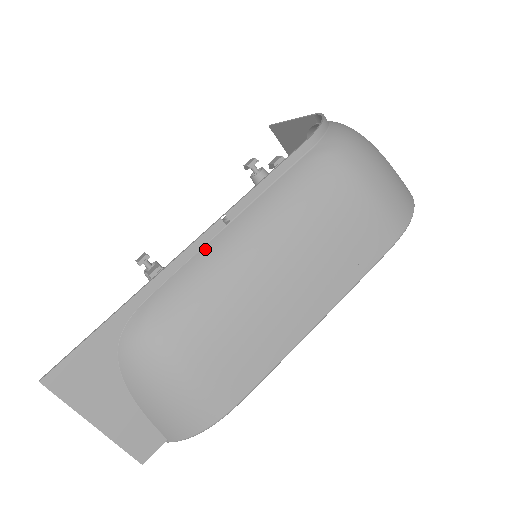
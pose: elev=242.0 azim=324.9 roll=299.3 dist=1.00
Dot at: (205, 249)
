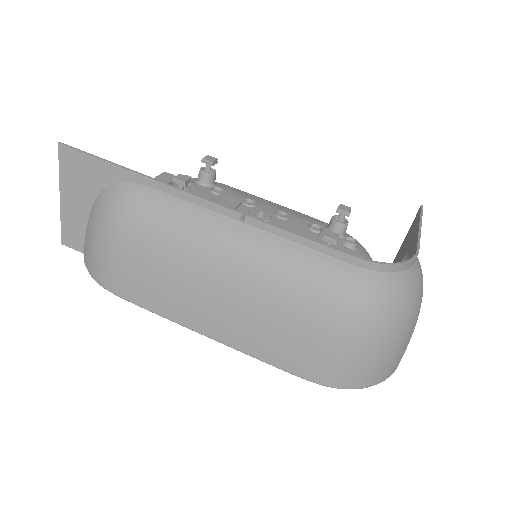
Dot at: (210, 213)
